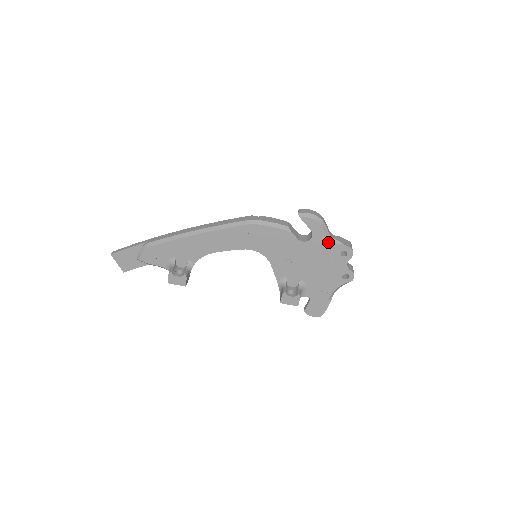
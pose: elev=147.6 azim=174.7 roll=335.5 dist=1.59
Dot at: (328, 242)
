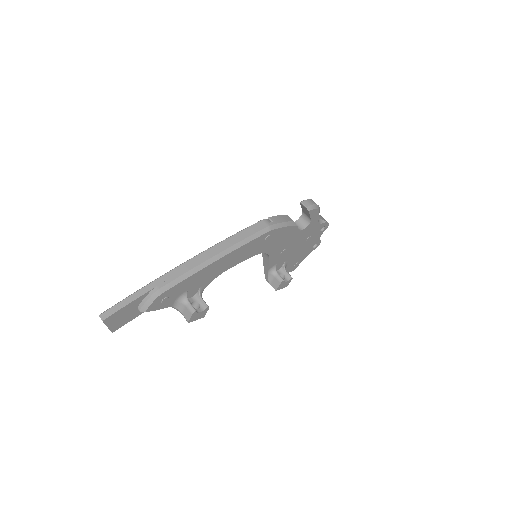
Dot at: (317, 224)
